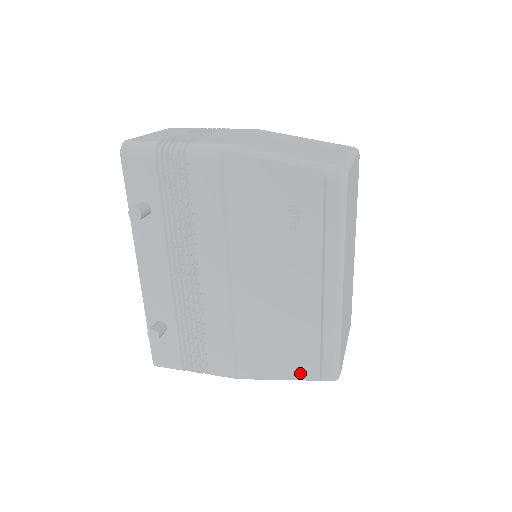
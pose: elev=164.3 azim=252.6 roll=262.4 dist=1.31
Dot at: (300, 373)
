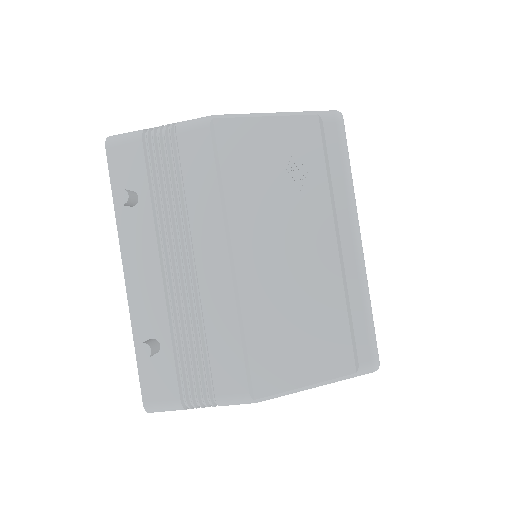
Dot at: (331, 369)
